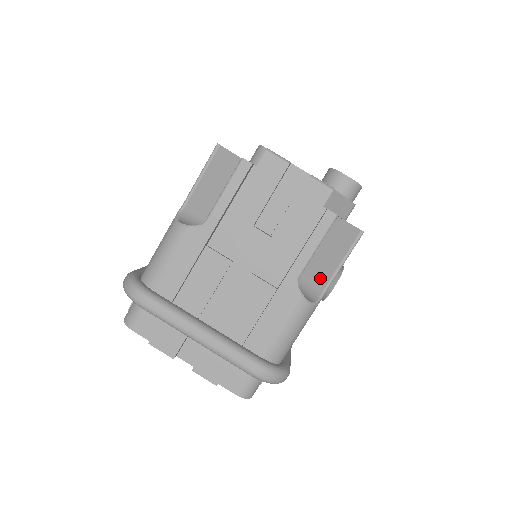
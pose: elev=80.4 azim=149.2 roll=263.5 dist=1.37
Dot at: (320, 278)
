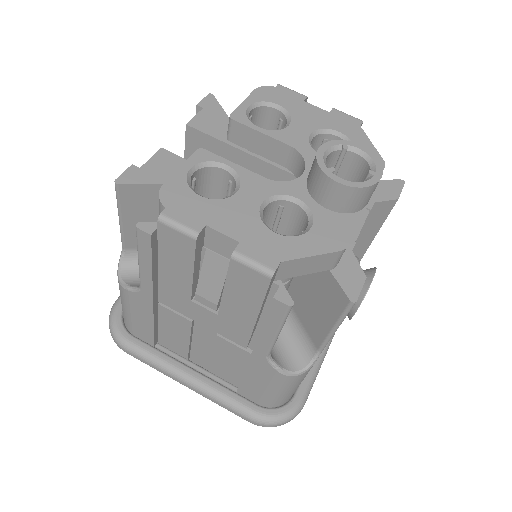
Dot at: (312, 334)
